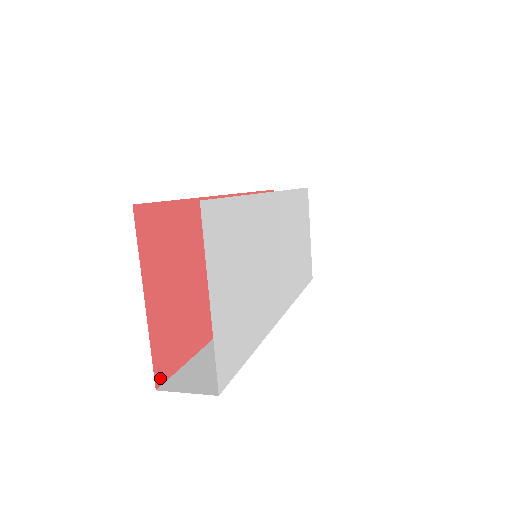
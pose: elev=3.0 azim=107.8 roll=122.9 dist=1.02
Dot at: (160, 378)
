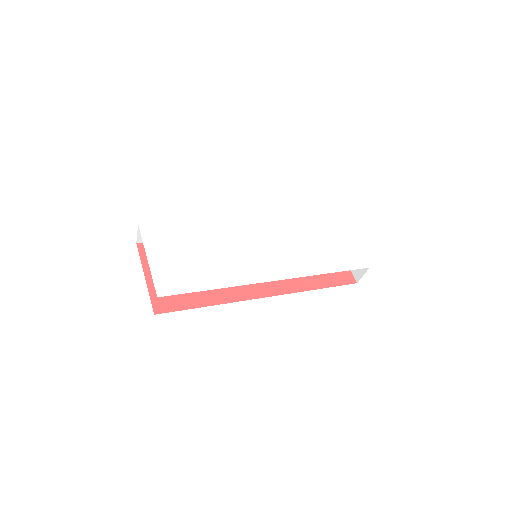
Dot at: (159, 311)
